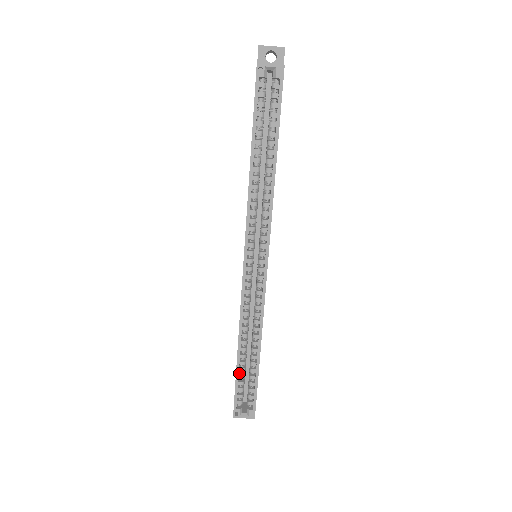
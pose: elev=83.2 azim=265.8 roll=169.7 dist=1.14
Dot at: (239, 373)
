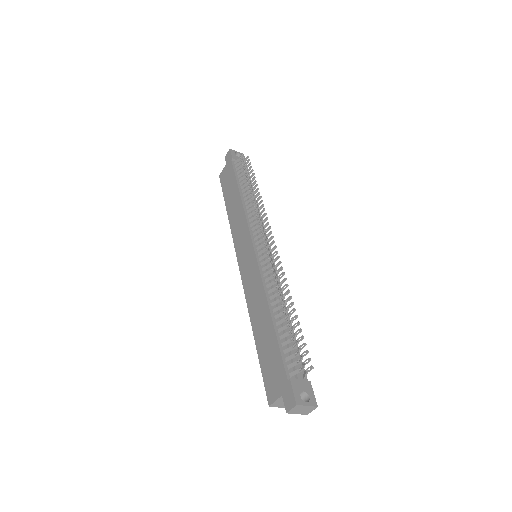
Dot at: occluded
